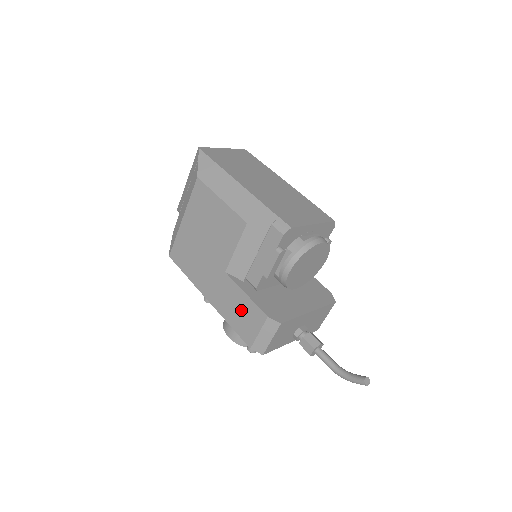
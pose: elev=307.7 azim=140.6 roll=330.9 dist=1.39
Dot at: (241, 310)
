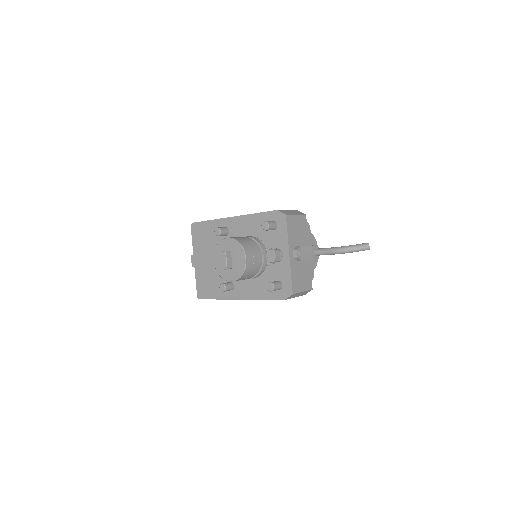
Dot at: occluded
